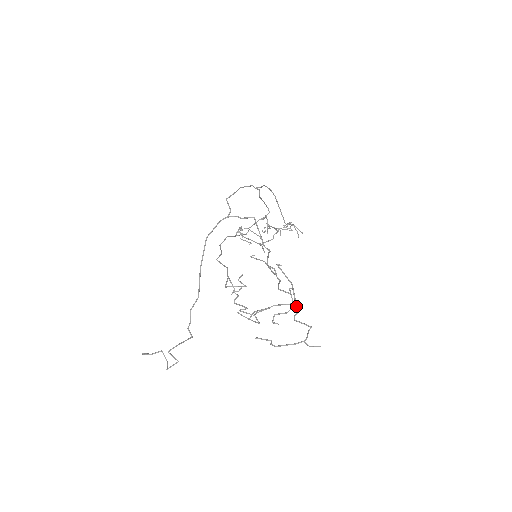
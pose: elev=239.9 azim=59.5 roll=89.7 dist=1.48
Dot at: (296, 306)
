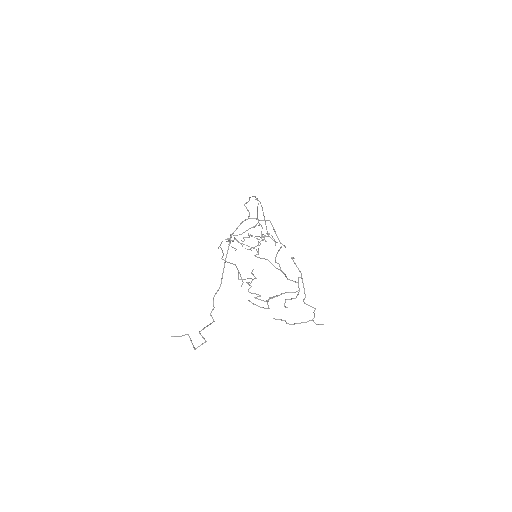
Dot at: (304, 292)
